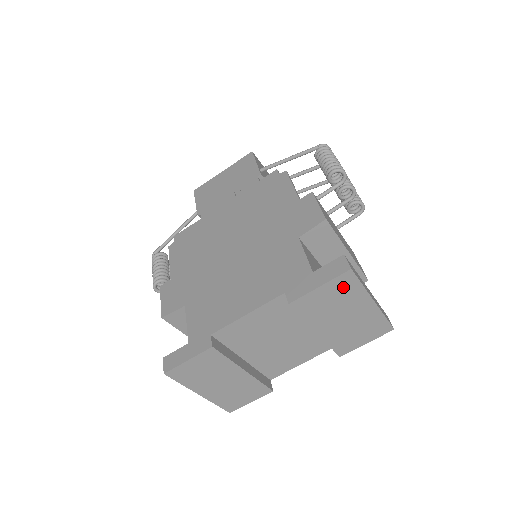
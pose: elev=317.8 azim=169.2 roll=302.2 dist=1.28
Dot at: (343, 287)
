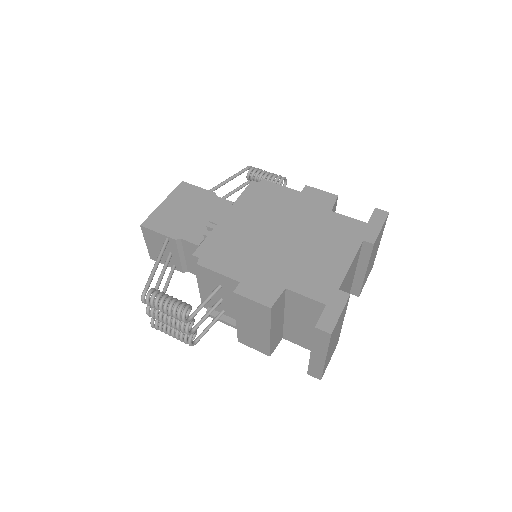
Dot at: (383, 228)
